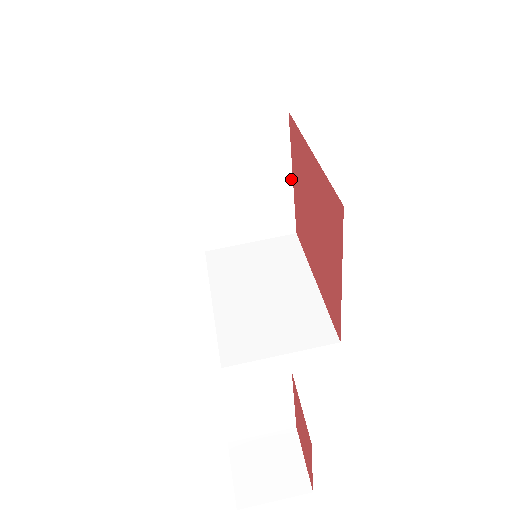
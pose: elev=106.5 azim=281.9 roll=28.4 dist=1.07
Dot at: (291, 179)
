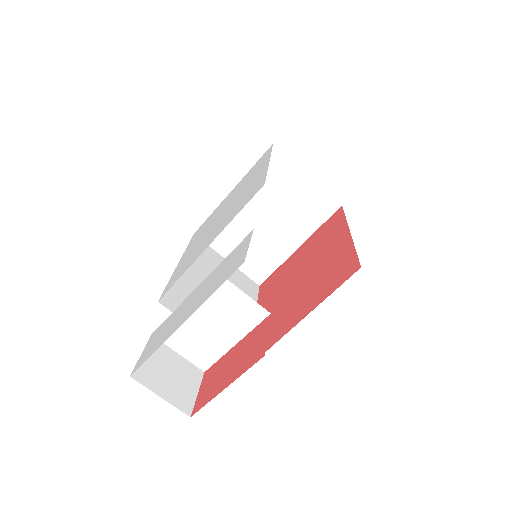
Dot at: (297, 247)
